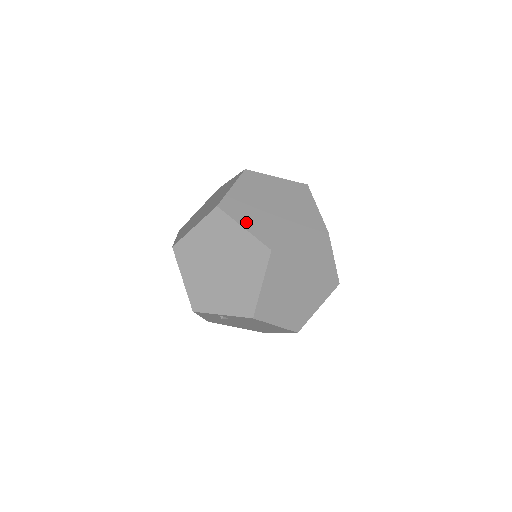
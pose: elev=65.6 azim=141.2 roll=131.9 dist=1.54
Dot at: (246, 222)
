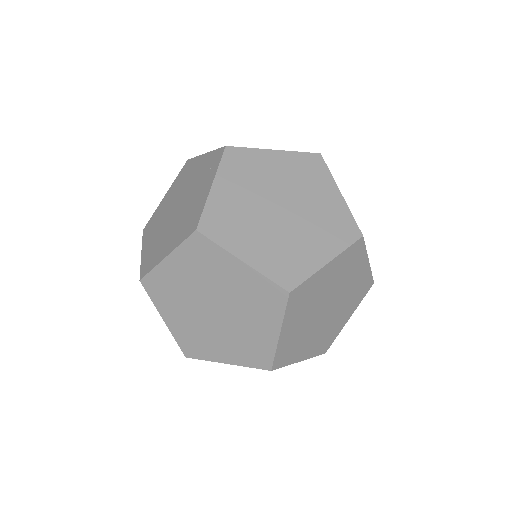
Dot at: (244, 250)
